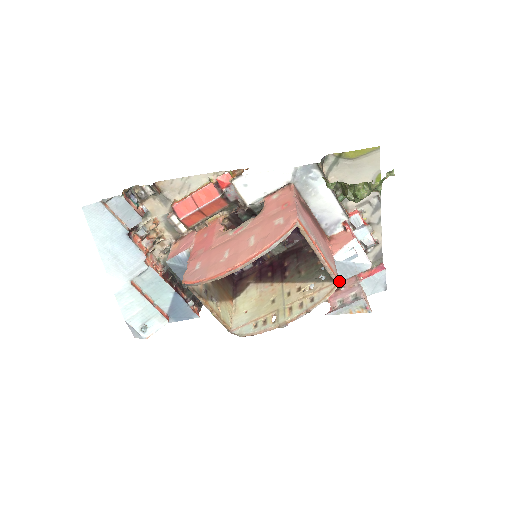
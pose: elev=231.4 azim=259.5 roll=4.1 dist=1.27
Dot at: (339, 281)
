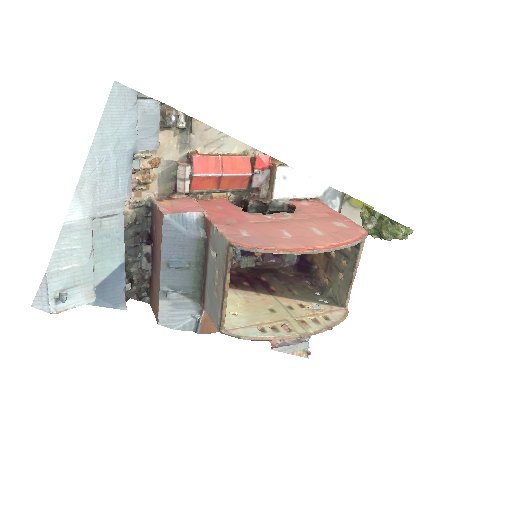
Dot at: occluded
